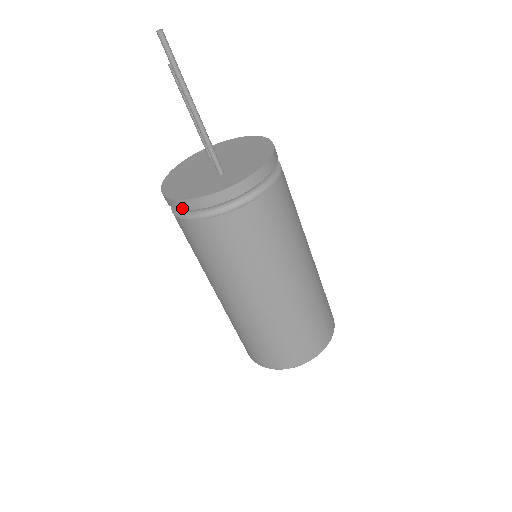
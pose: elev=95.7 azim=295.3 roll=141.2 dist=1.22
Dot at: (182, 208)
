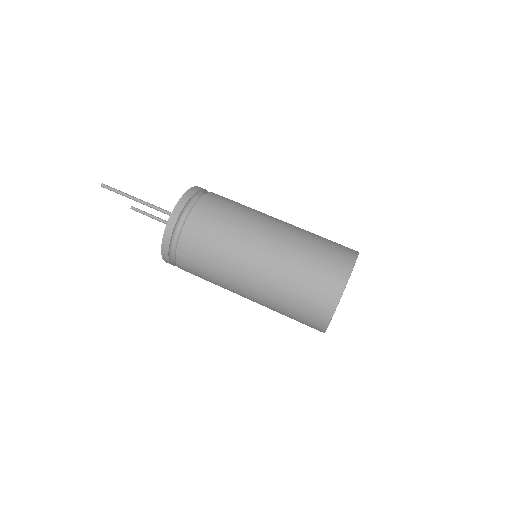
Dot at: (168, 246)
